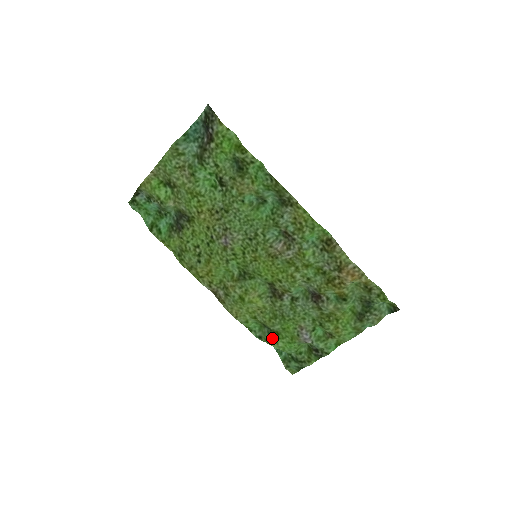
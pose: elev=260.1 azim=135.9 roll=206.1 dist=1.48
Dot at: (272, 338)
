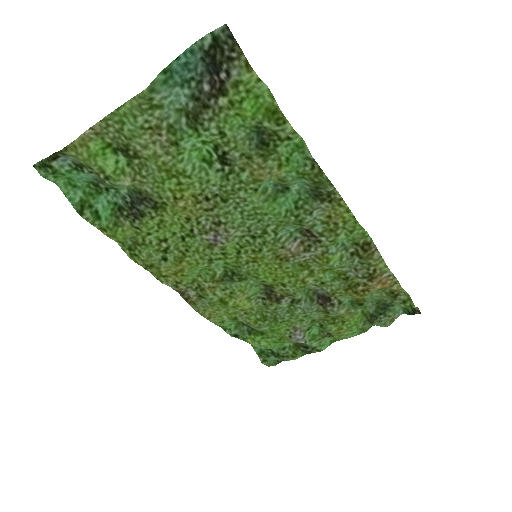
Dot at: (254, 338)
